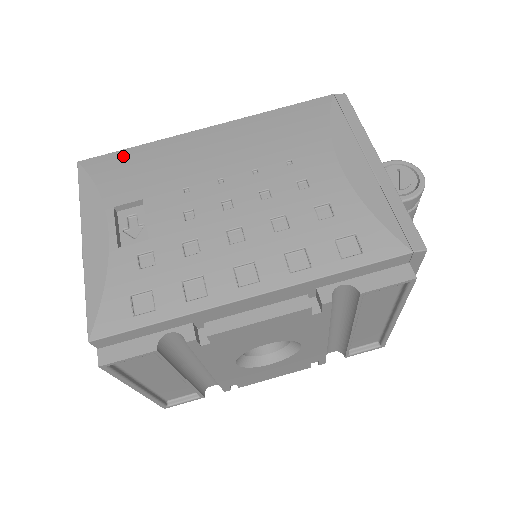
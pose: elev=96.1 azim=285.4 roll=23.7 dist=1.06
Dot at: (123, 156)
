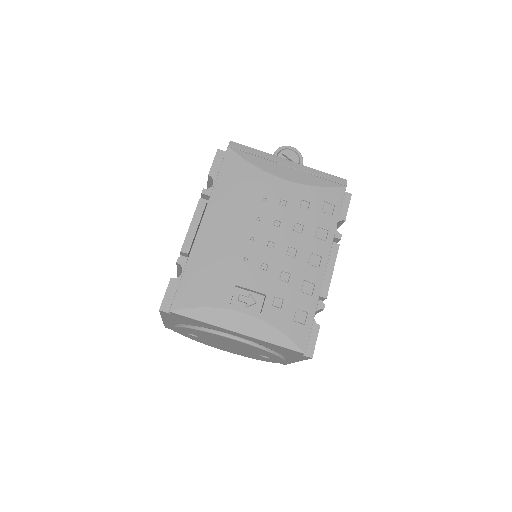
Dot at: (188, 281)
